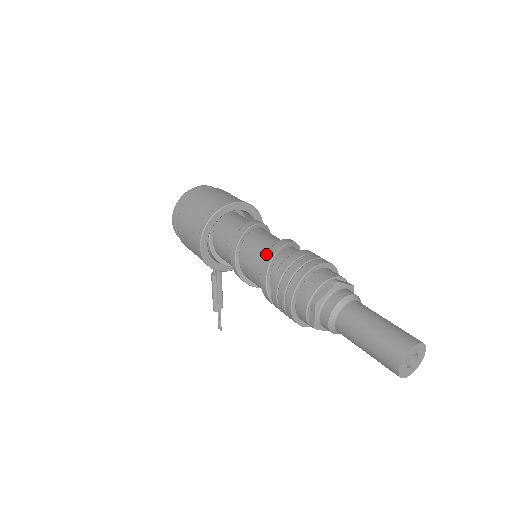
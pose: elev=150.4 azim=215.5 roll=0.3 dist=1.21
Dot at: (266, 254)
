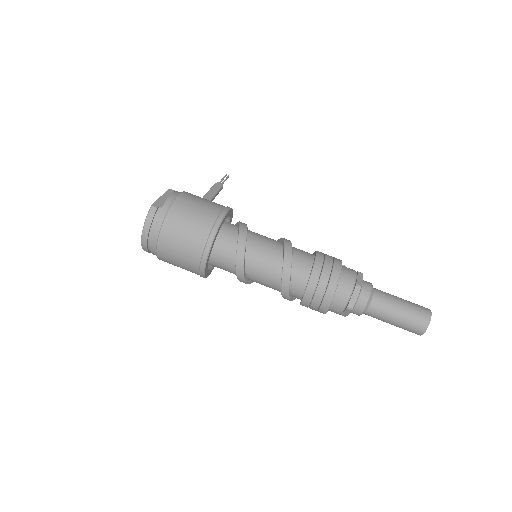
Dot at: (279, 291)
